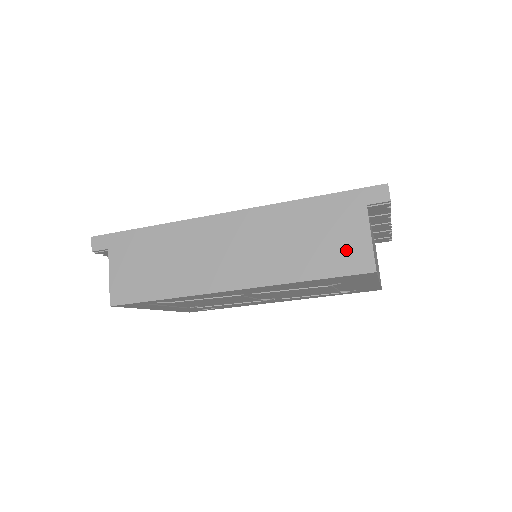
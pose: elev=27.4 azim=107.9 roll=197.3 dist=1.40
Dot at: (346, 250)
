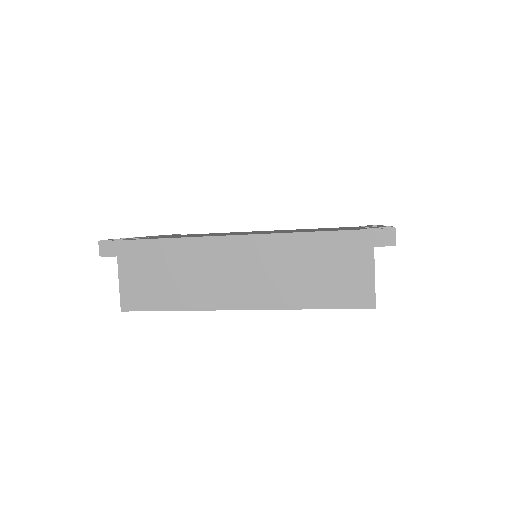
Dot at: (351, 286)
